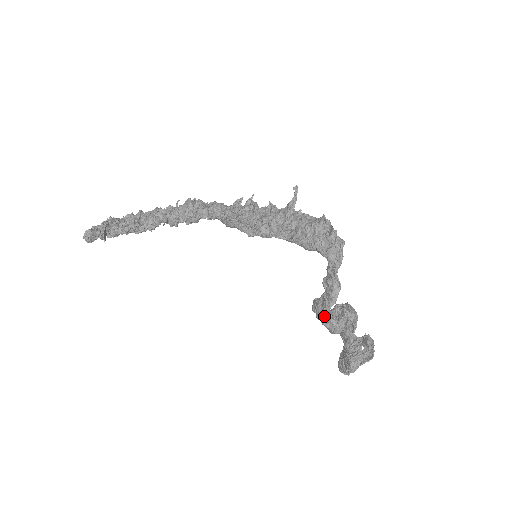
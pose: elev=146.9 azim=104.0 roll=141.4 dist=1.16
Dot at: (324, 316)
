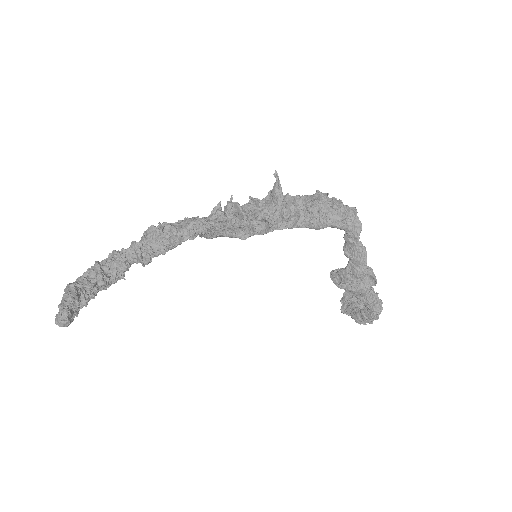
Dot at: (347, 283)
